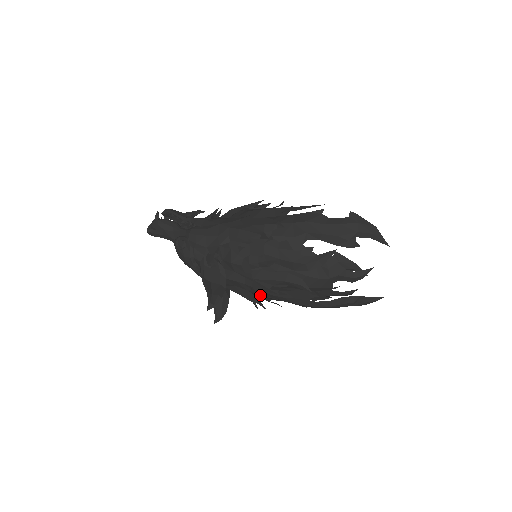
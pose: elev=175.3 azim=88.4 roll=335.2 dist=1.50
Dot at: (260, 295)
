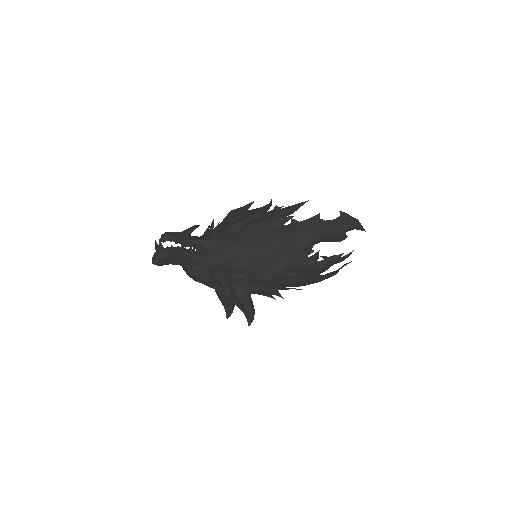
Dot at: occluded
